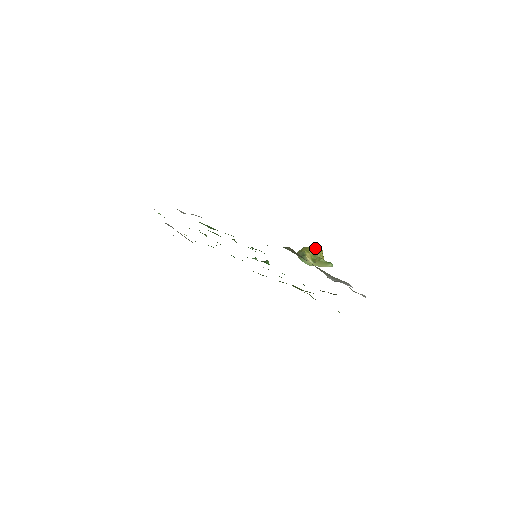
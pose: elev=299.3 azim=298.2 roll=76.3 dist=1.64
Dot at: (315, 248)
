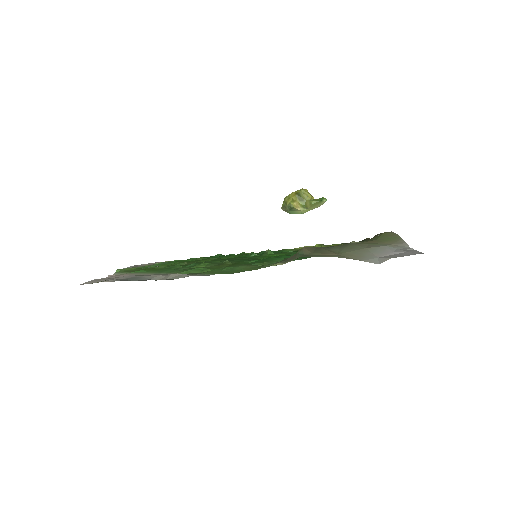
Dot at: (298, 192)
